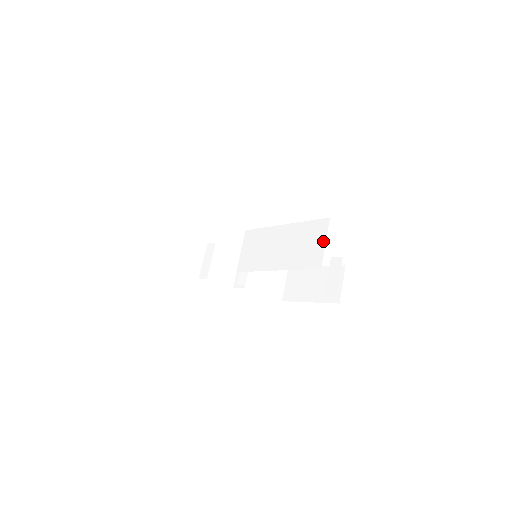
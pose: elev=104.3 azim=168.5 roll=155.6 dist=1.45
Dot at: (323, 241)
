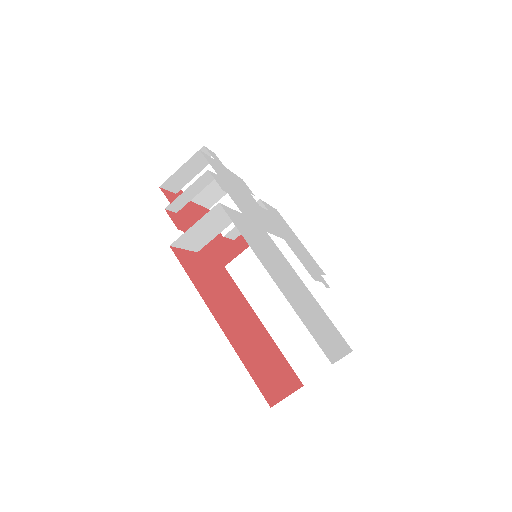
Dot at: (327, 364)
